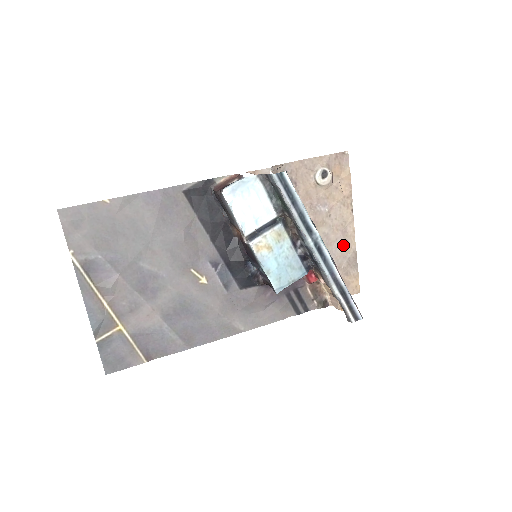
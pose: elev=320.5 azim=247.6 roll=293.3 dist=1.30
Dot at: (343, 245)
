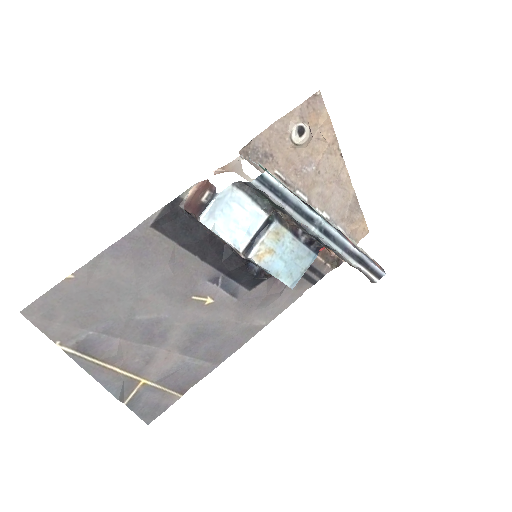
Dot at: (341, 195)
